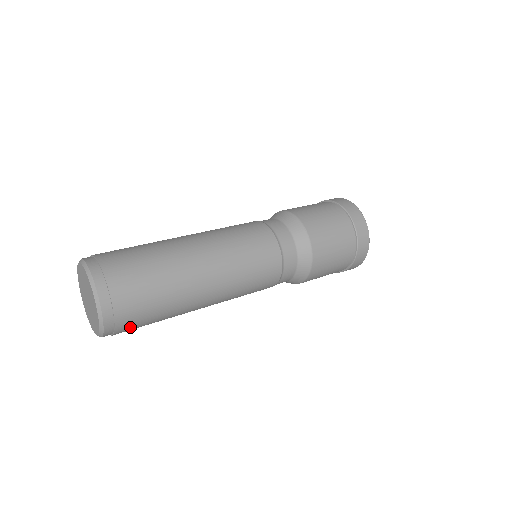
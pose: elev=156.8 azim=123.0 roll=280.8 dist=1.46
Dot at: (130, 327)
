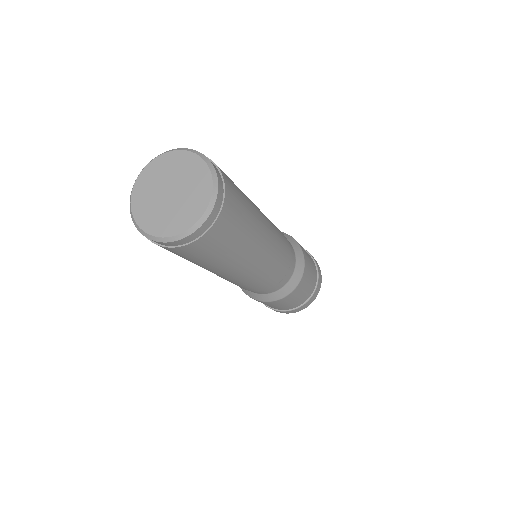
Dot at: (187, 252)
